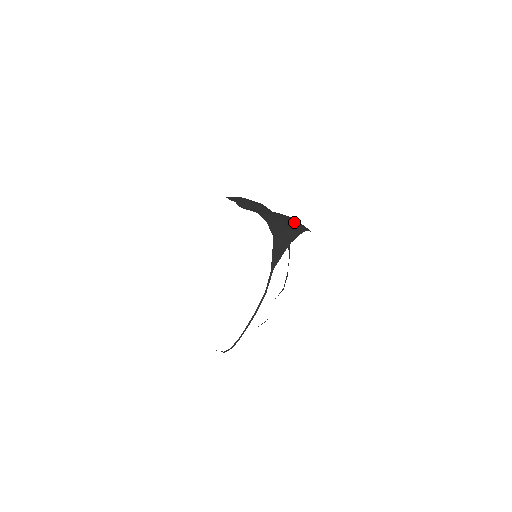
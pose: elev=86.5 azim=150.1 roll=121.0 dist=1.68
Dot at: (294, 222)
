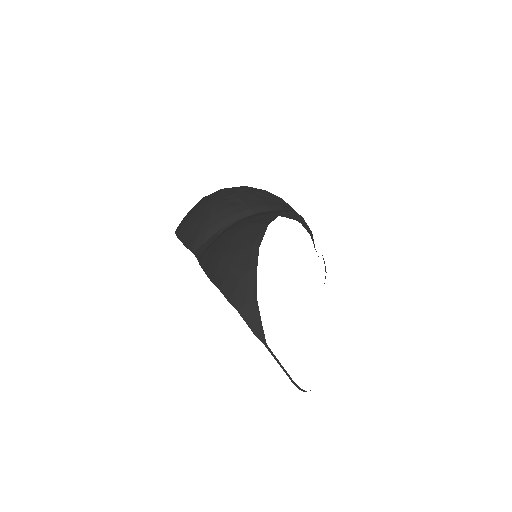
Dot at: (242, 250)
